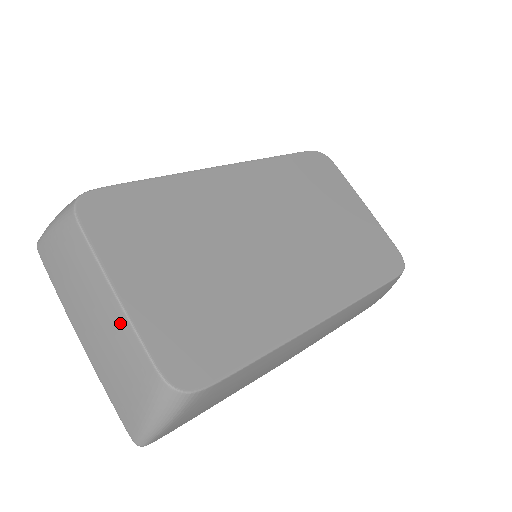
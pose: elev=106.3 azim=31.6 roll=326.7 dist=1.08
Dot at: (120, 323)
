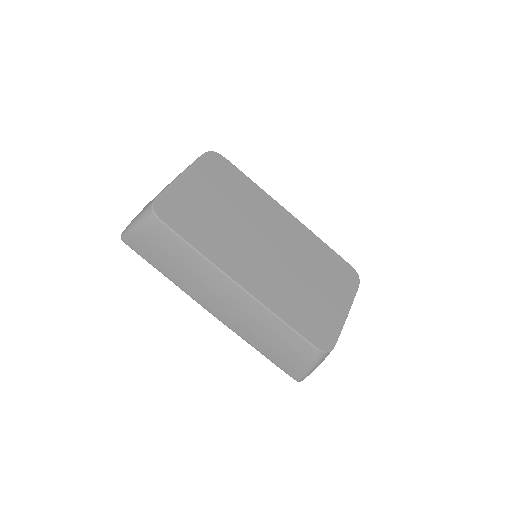
Dot at: occluded
